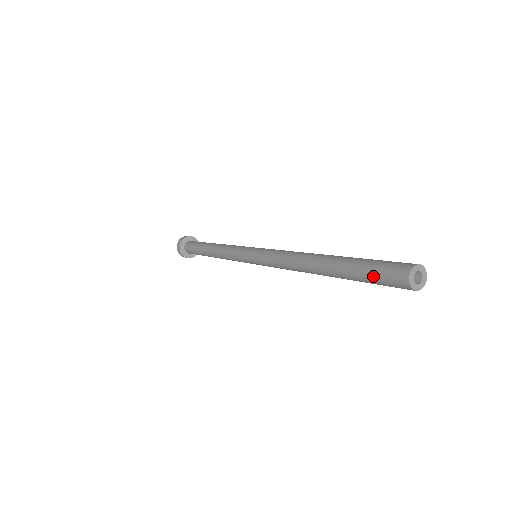
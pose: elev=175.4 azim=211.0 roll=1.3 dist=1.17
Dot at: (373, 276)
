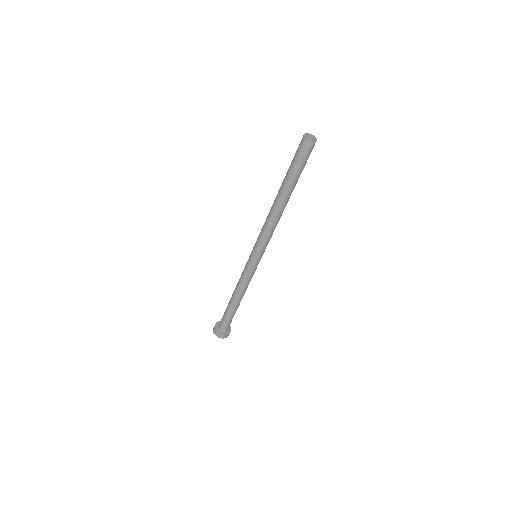
Dot at: occluded
